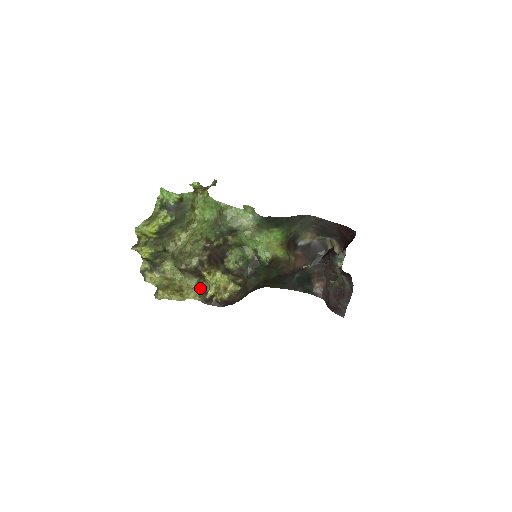
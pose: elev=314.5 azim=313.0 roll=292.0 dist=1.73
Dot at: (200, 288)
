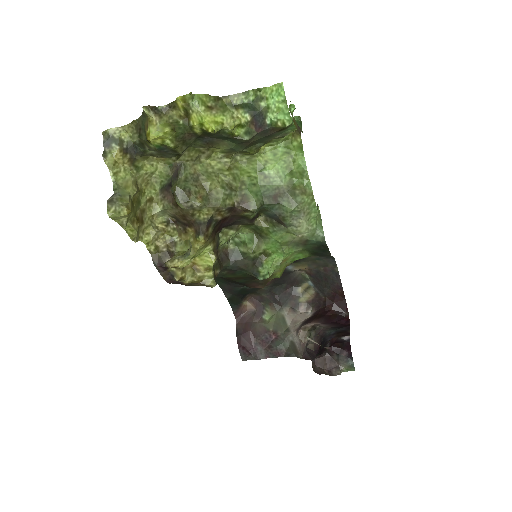
Dot at: (165, 237)
